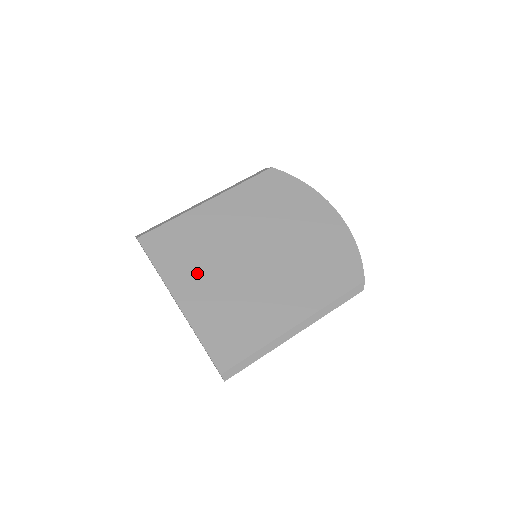
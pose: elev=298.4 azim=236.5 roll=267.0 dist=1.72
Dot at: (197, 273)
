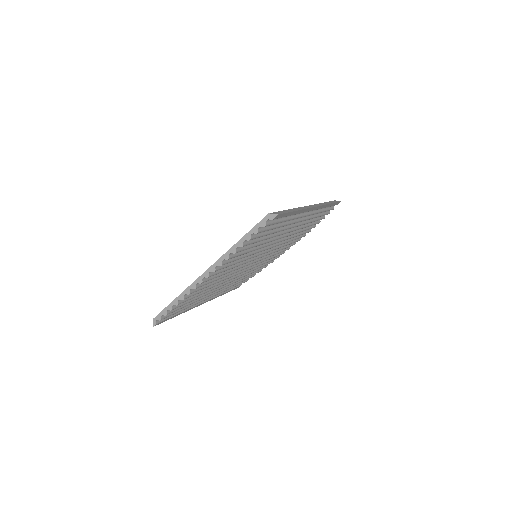
Dot at: occluded
